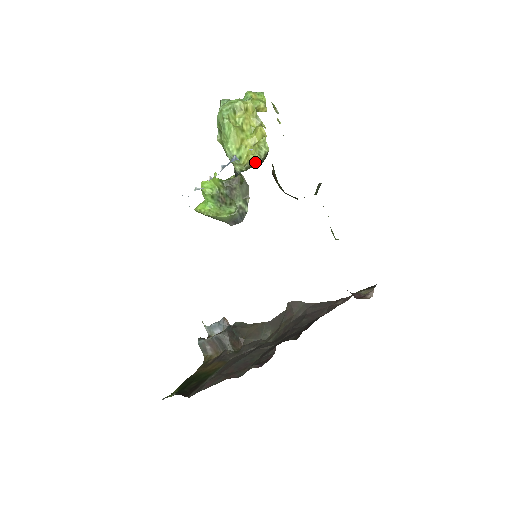
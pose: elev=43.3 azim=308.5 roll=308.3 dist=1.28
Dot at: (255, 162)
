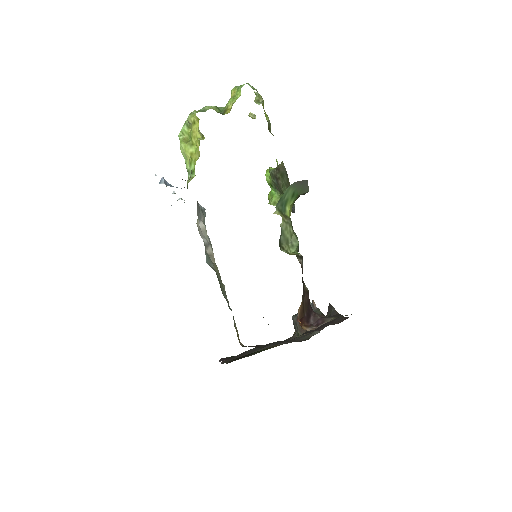
Dot at: (189, 178)
